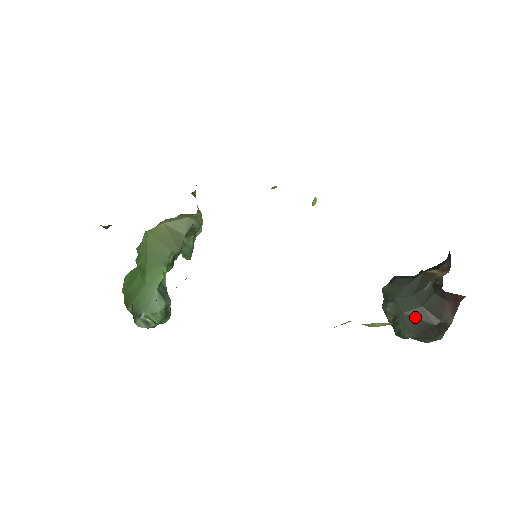
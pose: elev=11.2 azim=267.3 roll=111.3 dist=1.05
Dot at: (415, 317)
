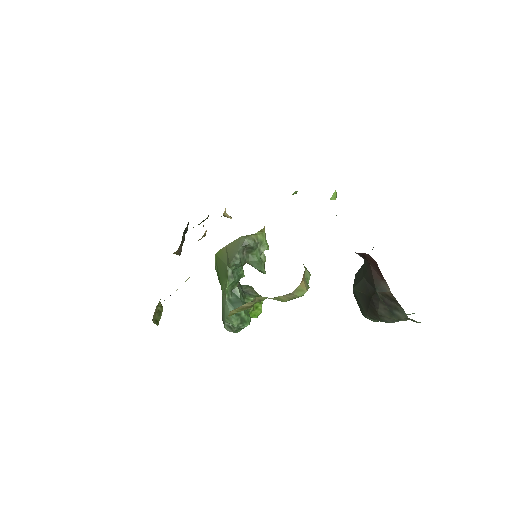
Dot at: (359, 291)
